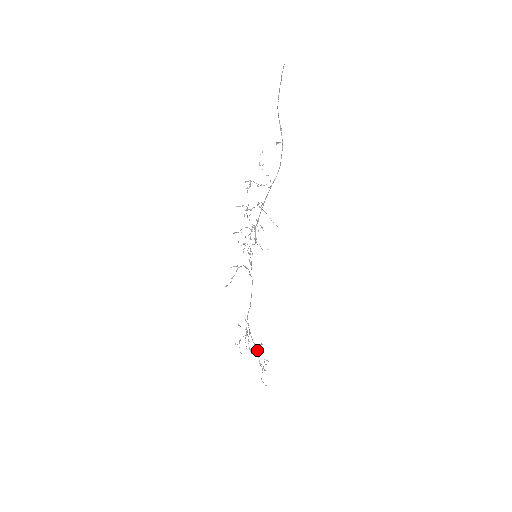
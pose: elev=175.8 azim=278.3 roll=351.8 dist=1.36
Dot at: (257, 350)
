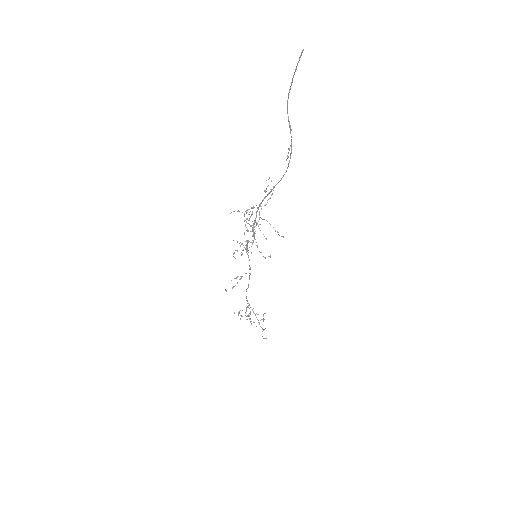
Dot at: (256, 313)
